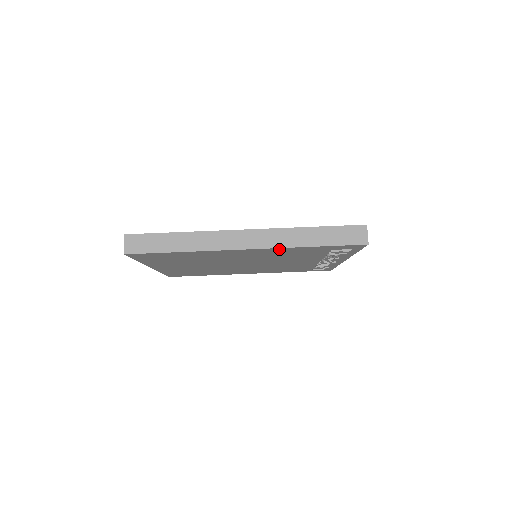
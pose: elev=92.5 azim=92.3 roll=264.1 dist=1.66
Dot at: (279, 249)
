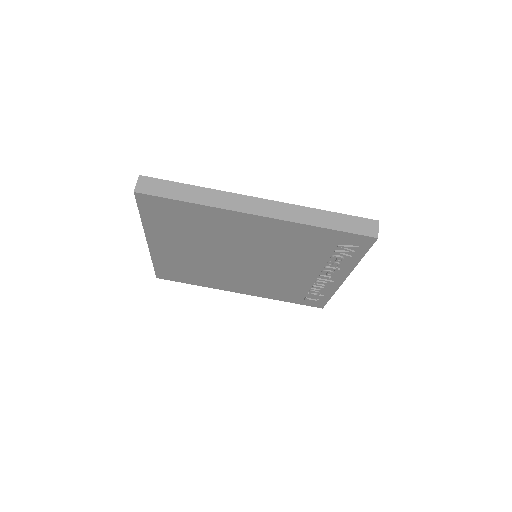
Dot at: (289, 225)
